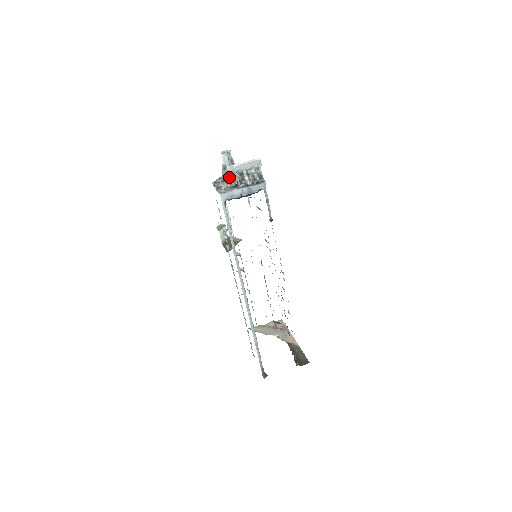
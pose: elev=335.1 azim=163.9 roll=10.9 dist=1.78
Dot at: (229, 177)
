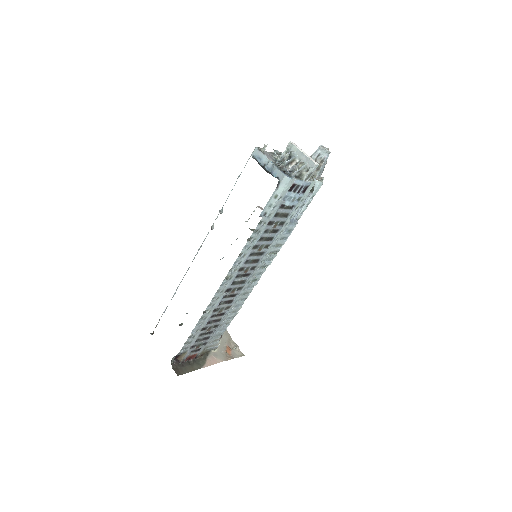
Dot at: occluded
